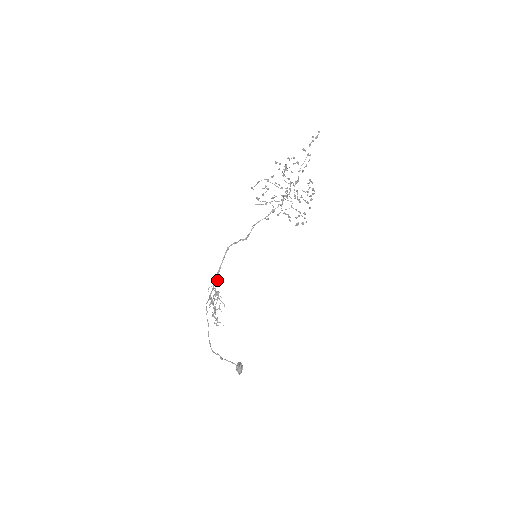
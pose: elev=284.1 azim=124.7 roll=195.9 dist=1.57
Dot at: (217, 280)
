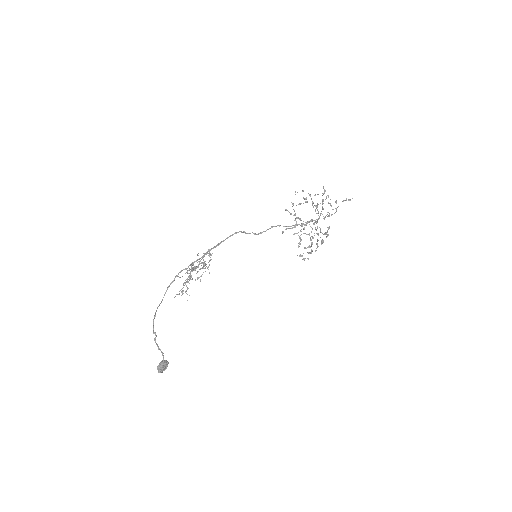
Dot at: occluded
